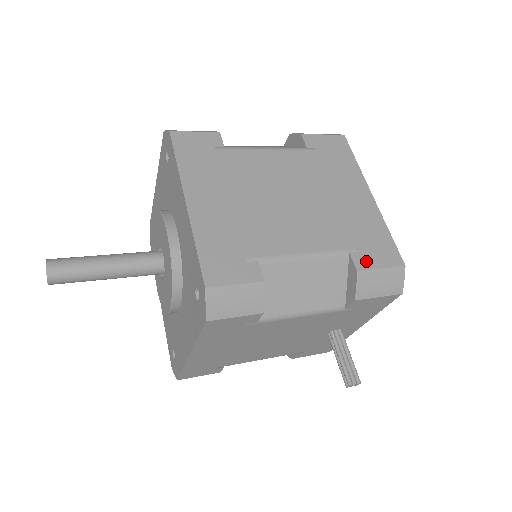
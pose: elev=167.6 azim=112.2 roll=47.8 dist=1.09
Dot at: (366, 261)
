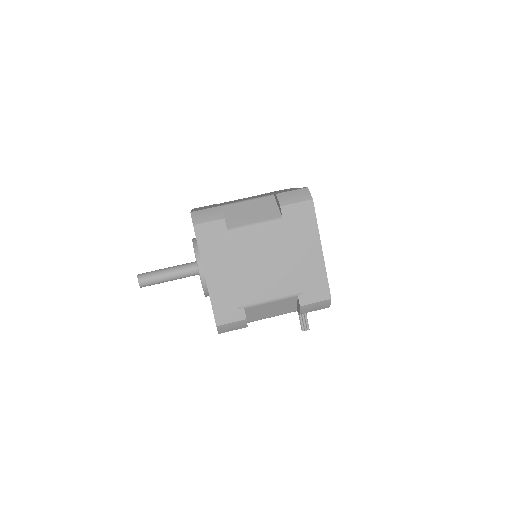
Dot at: (307, 299)
